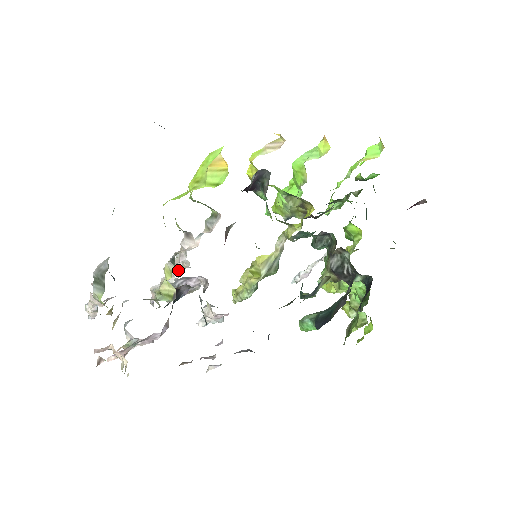
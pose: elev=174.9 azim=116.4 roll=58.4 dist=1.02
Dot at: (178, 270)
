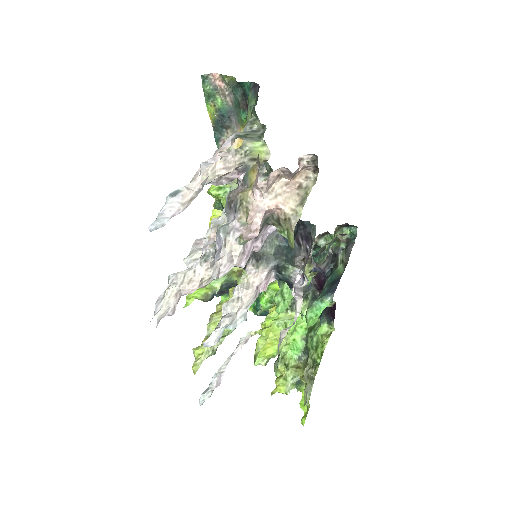
Dot at: occluded
